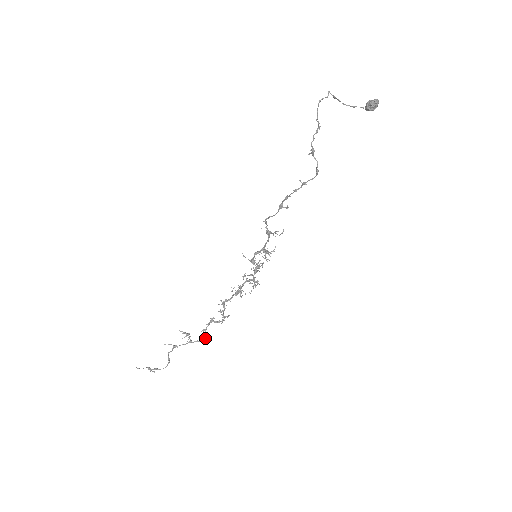
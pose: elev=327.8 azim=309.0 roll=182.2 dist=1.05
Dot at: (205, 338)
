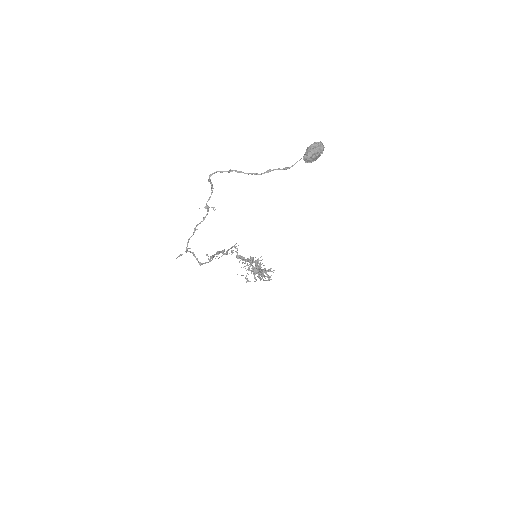
Dot at: occluded
